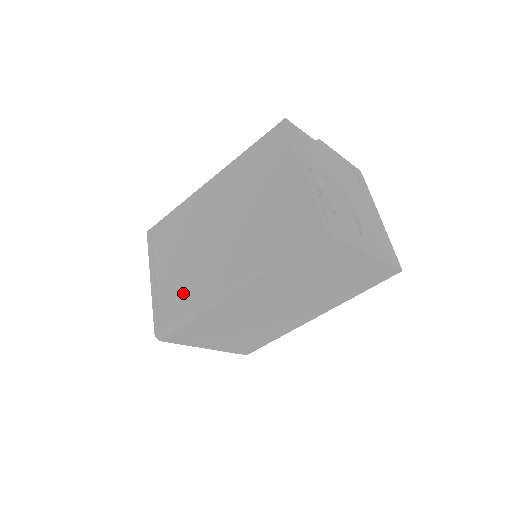
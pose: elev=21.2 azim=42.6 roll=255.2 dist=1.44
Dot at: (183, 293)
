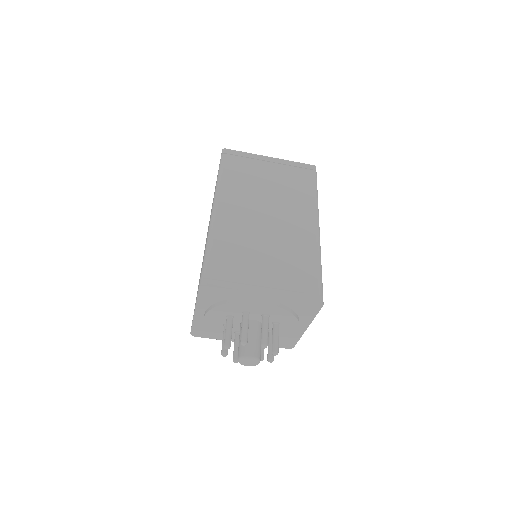
Dot at: occluded
